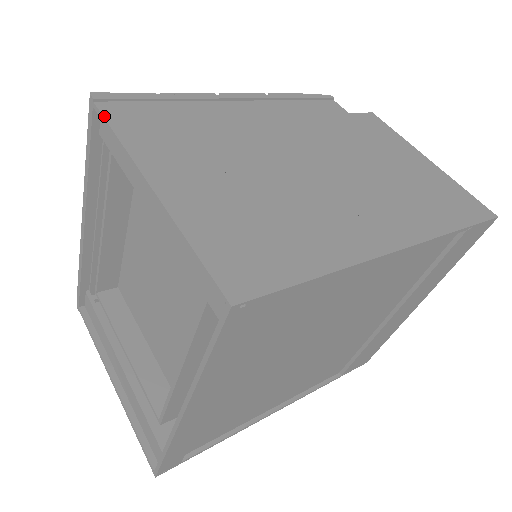
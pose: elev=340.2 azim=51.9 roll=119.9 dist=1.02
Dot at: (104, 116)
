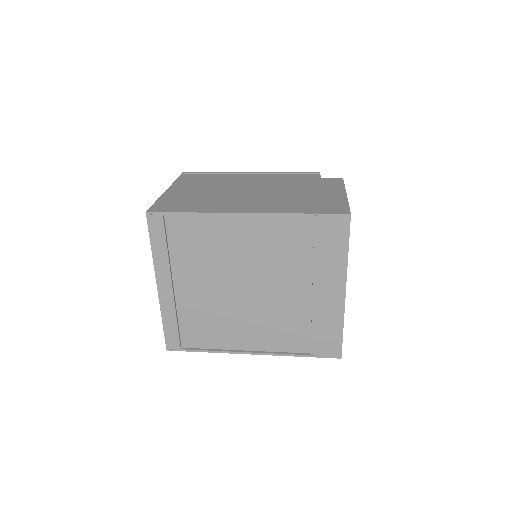
Dot at: (179, 177)
